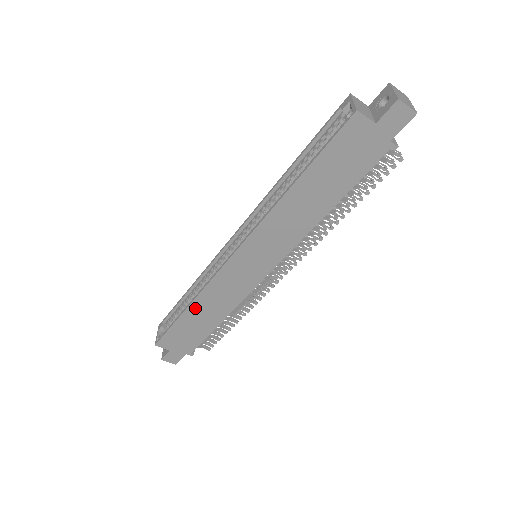
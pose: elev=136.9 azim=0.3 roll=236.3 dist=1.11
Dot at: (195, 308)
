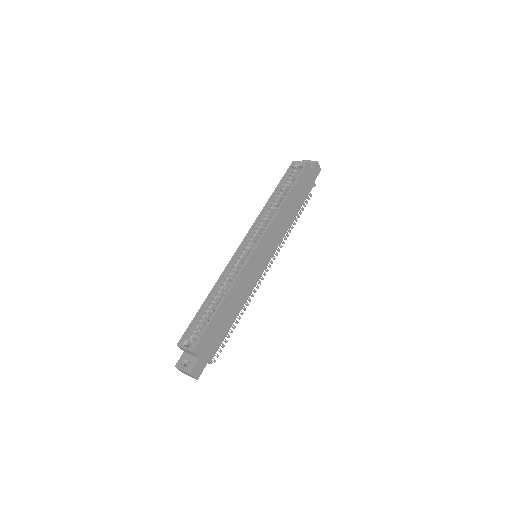
Dot at: (228, 300)
